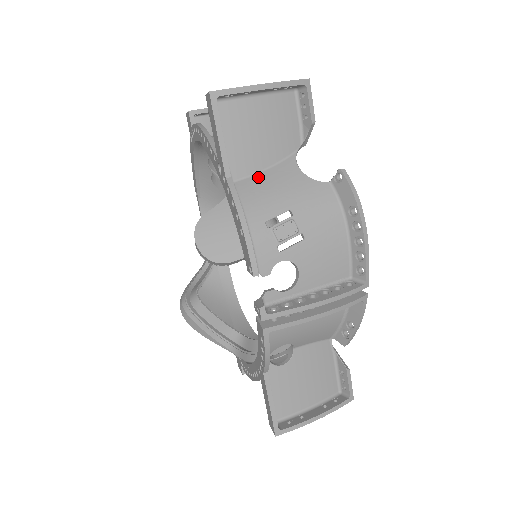
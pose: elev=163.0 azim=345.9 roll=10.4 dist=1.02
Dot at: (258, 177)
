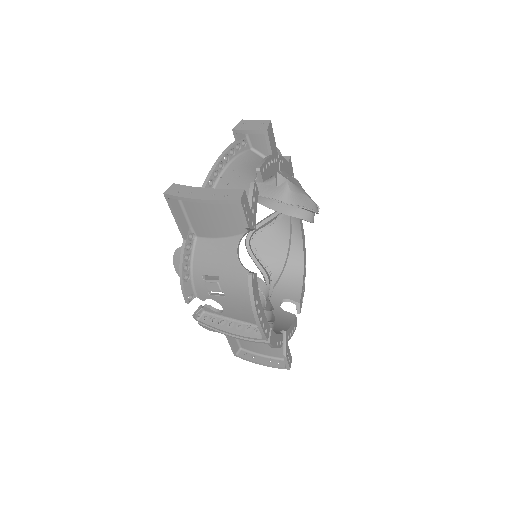
Dot at: (211, 242)
